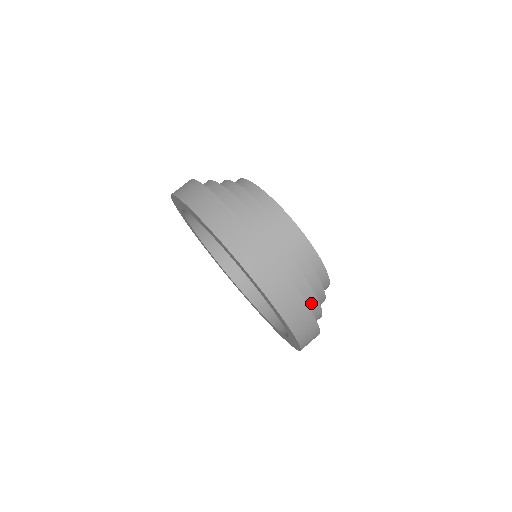
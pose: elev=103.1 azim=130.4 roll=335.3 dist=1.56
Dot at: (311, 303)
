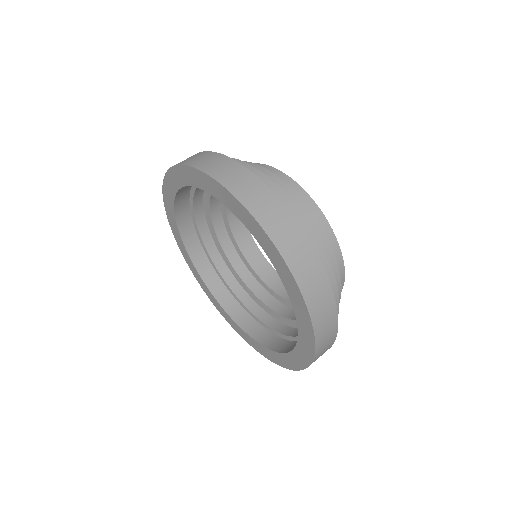
Dot at: occluded
